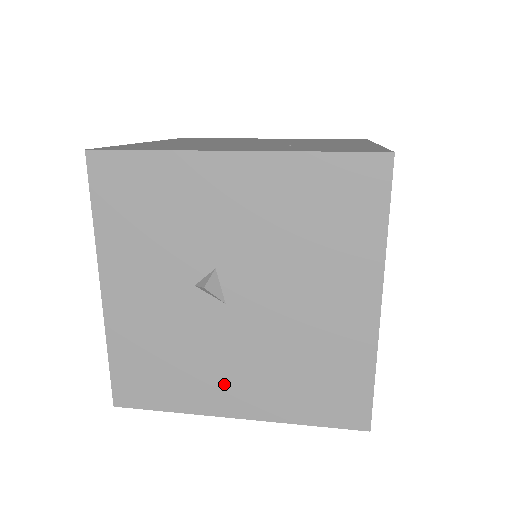
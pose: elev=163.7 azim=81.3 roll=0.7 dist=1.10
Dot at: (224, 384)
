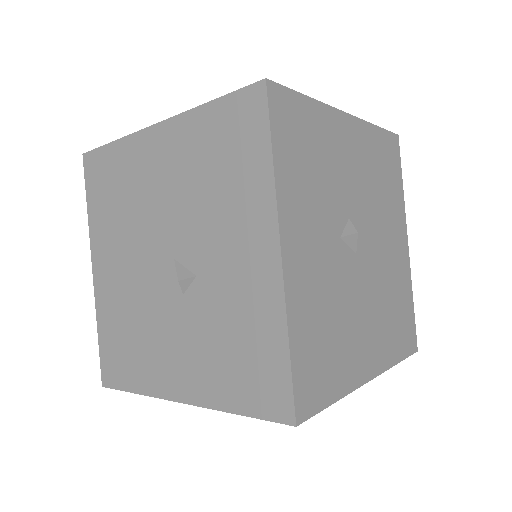
Dot at: (362, 343)
